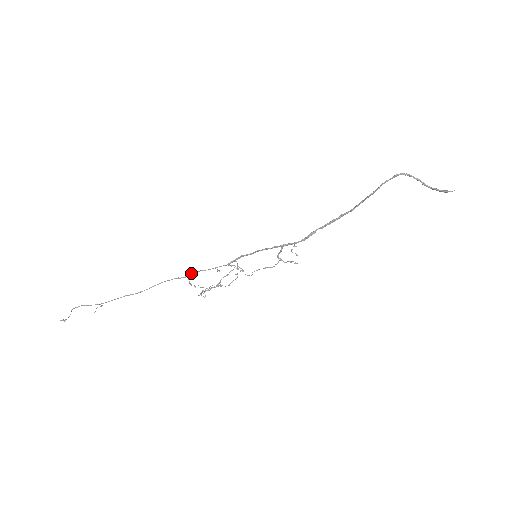
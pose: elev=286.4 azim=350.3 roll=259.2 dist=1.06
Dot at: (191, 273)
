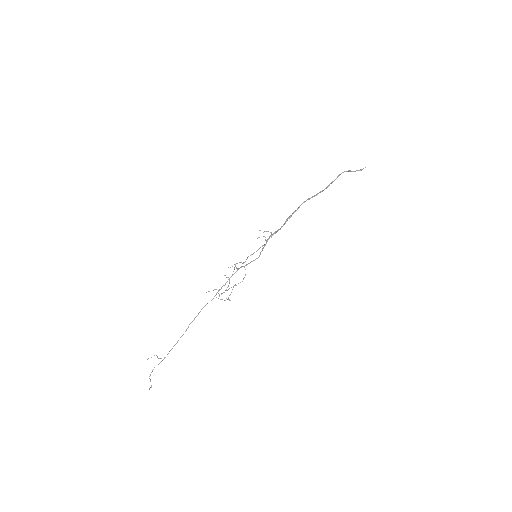
Dot at: occluded
